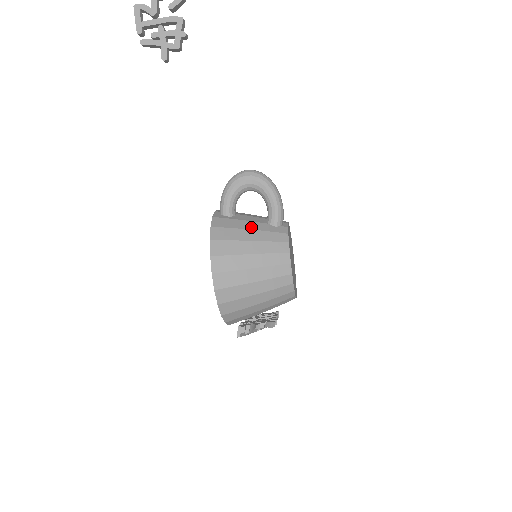
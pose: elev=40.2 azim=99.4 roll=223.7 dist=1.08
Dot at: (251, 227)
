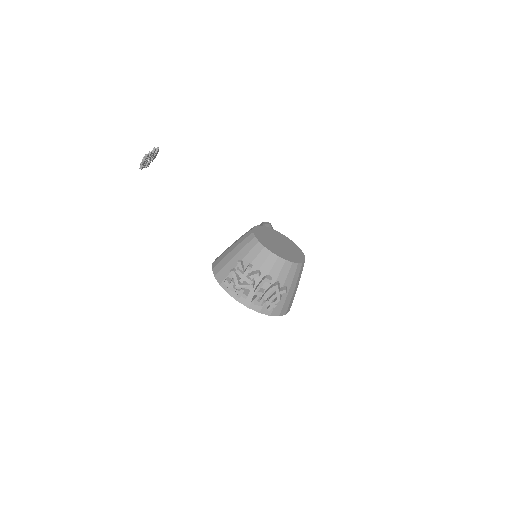
Dot at: occluded
